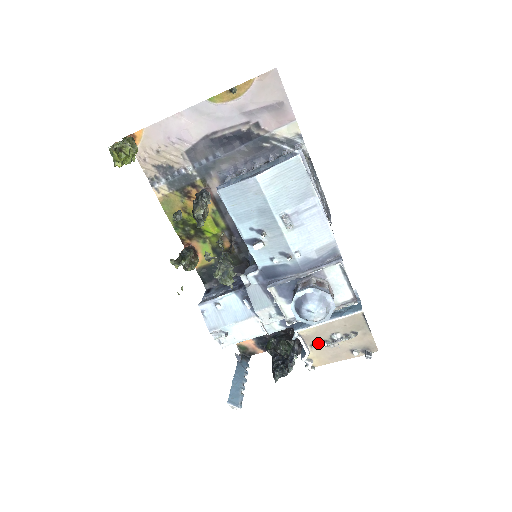
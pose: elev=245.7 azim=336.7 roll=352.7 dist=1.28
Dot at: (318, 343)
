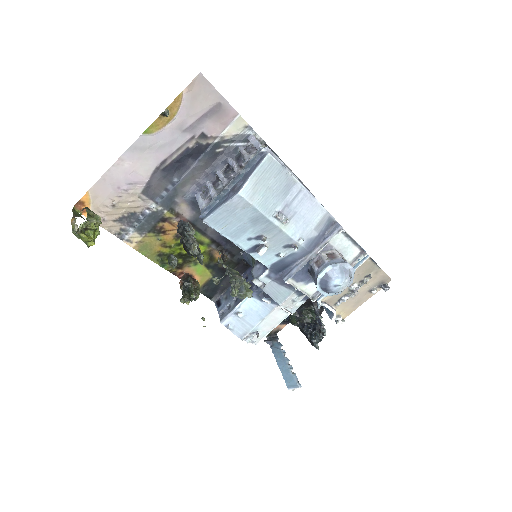
Dot at: (340, 300)
